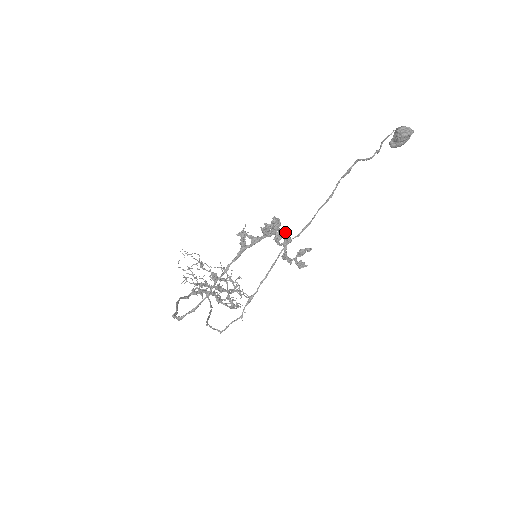
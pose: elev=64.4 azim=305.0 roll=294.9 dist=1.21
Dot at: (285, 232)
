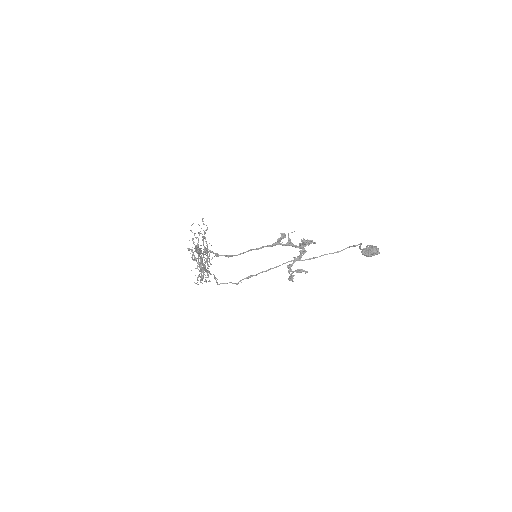
Dot at: occluded
